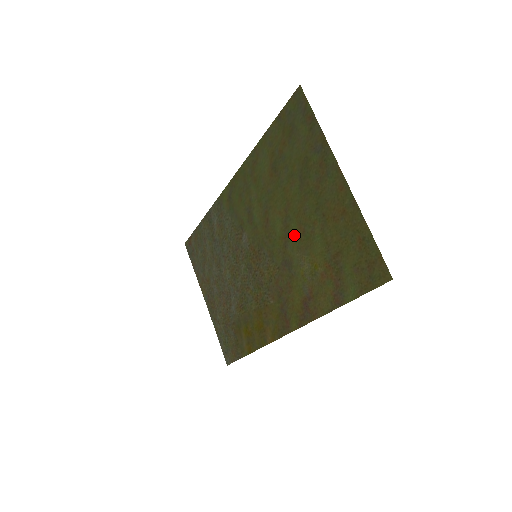
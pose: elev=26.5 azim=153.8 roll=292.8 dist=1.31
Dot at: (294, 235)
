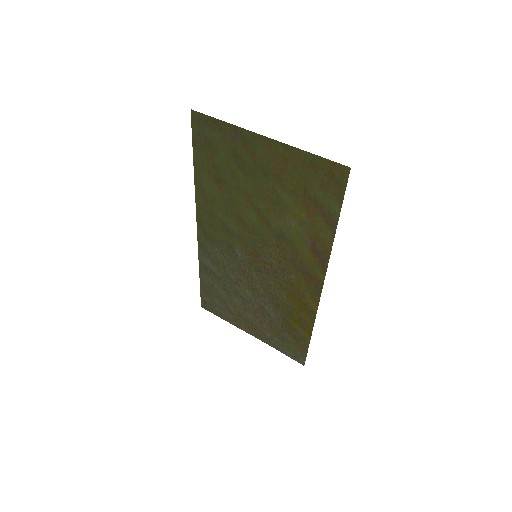
Dot at: (268, 211)
